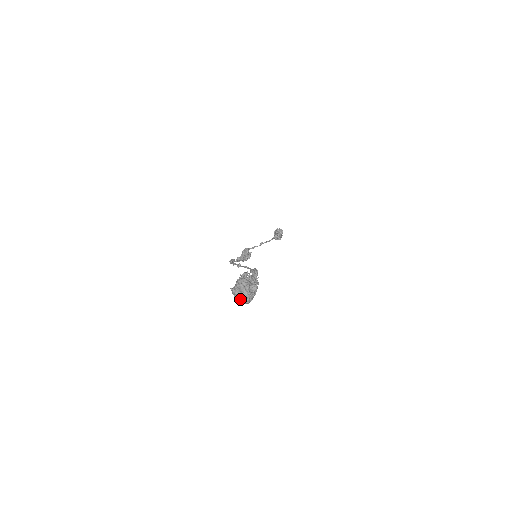
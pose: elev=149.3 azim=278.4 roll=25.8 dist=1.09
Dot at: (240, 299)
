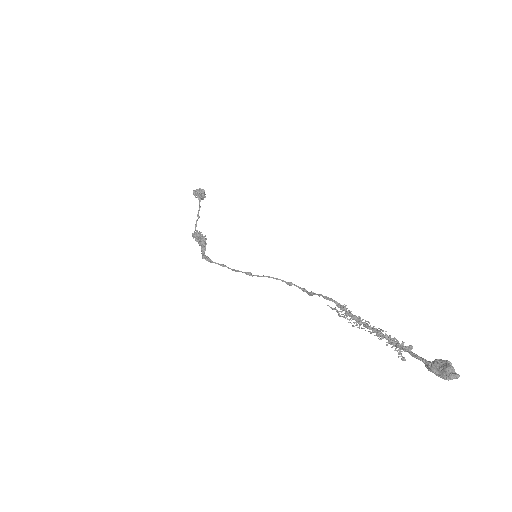
Dot at: occluded
